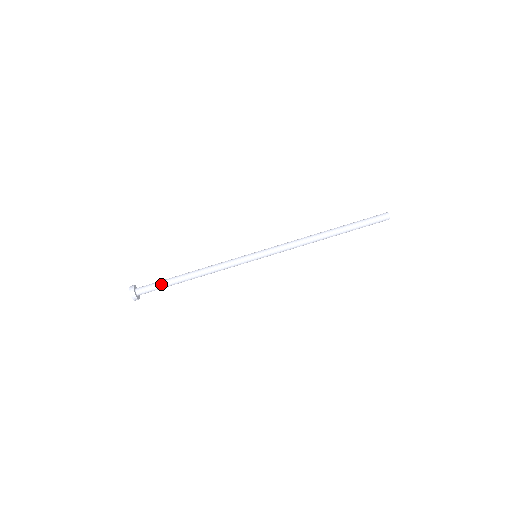
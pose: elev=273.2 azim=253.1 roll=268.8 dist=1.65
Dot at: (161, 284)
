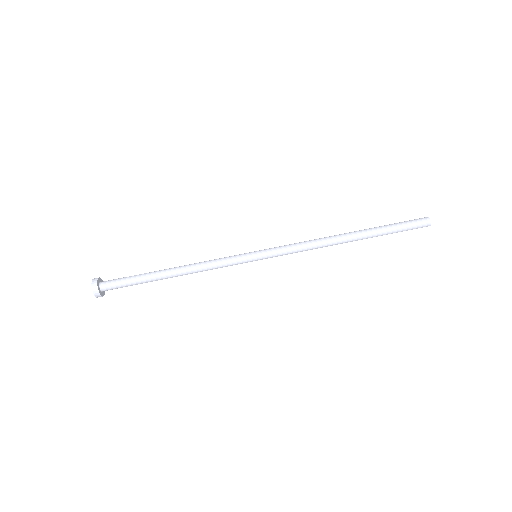
Dot at: (132, 279)
